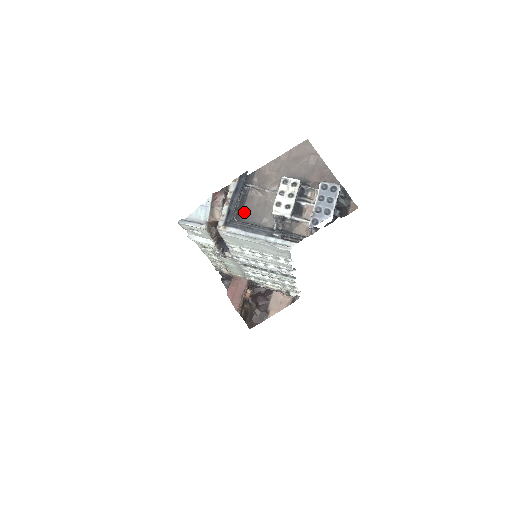
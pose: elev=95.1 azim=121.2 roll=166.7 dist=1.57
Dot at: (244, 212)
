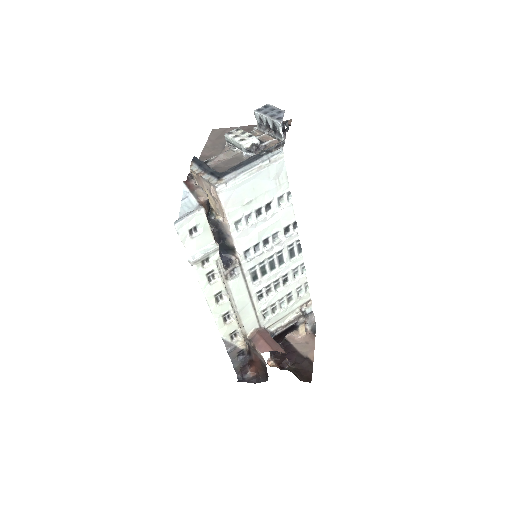
Dot at: occluded
